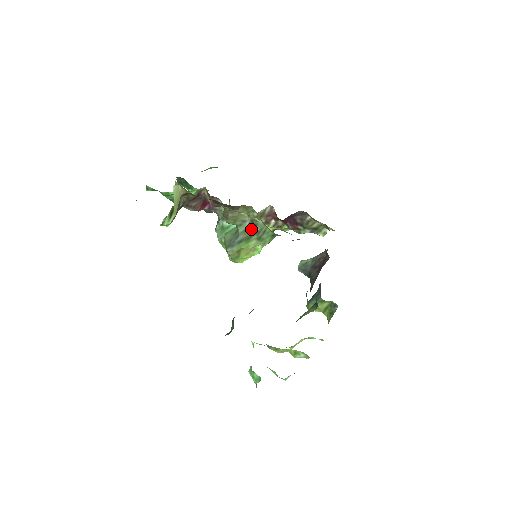
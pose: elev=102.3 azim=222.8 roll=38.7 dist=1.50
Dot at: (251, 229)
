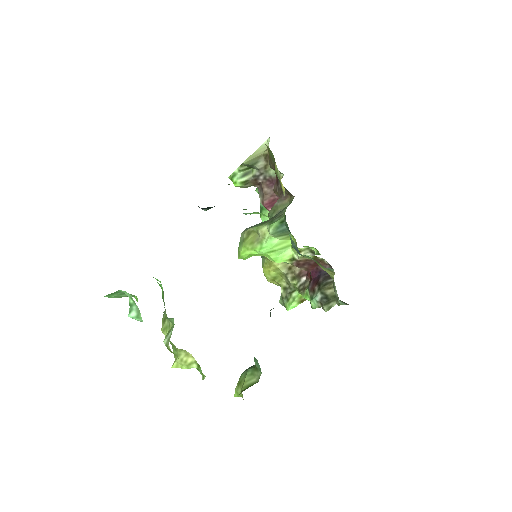
Dot at: (275, 215)
